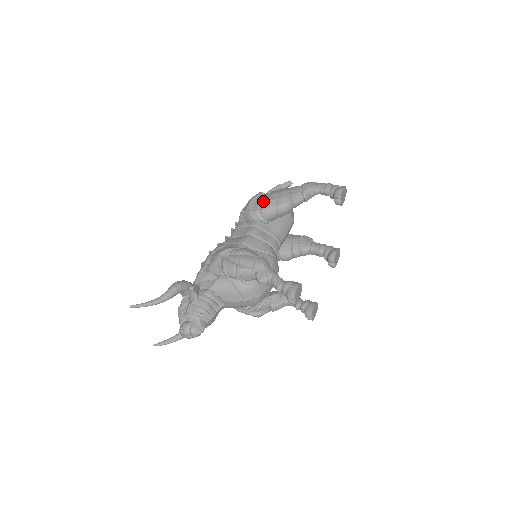
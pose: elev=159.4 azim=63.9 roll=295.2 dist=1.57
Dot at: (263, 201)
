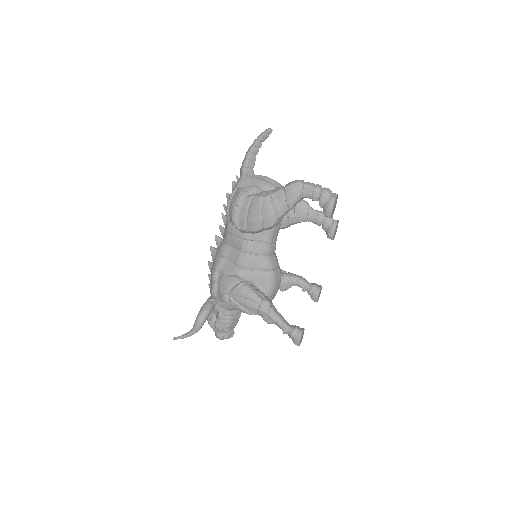
Dot at: (247, 219)
